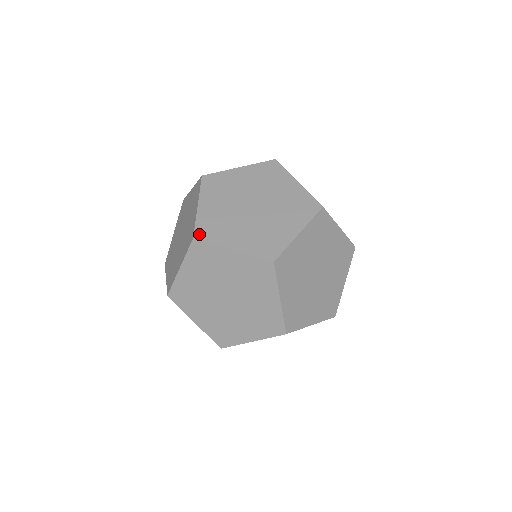
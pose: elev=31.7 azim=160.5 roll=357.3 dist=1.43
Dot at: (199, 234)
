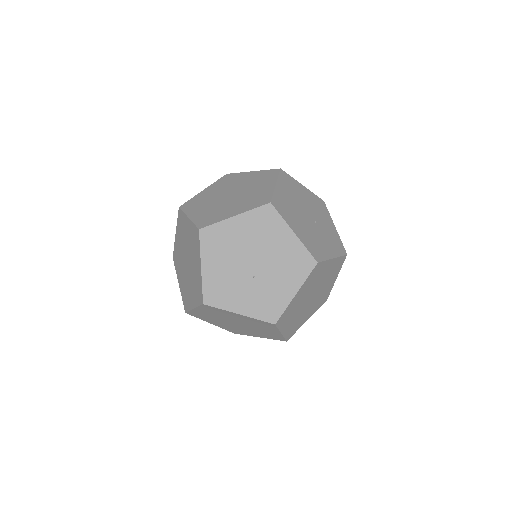
Dot at: (184, 205)
